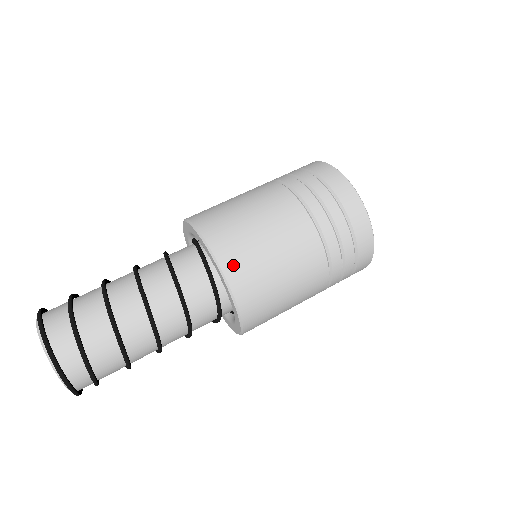
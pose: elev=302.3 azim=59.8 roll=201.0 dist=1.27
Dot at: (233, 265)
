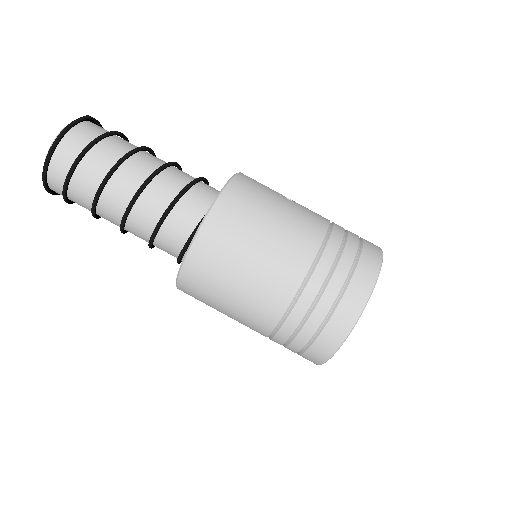
Dot at: (196, 265)
